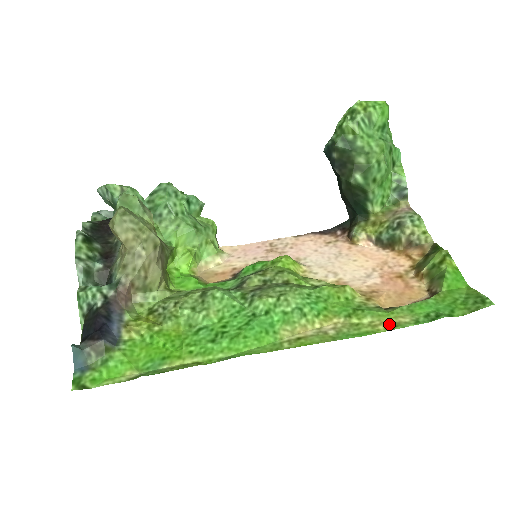
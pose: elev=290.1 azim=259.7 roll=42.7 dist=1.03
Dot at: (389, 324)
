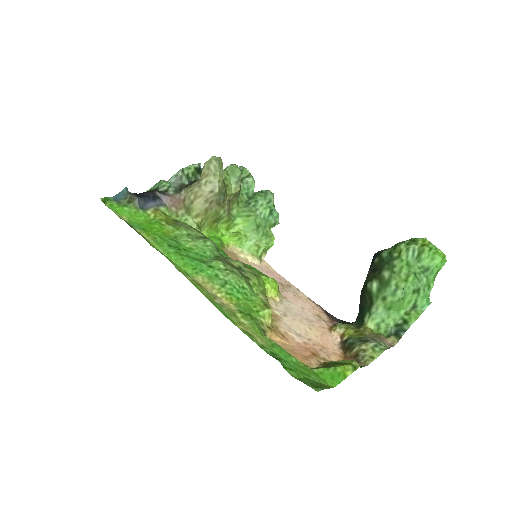
Dot at: (248, 331)
